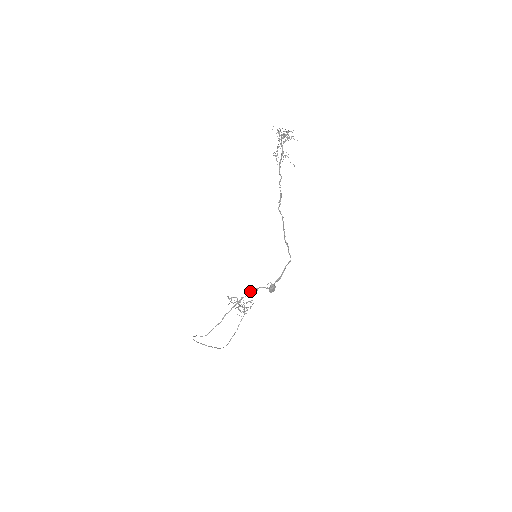
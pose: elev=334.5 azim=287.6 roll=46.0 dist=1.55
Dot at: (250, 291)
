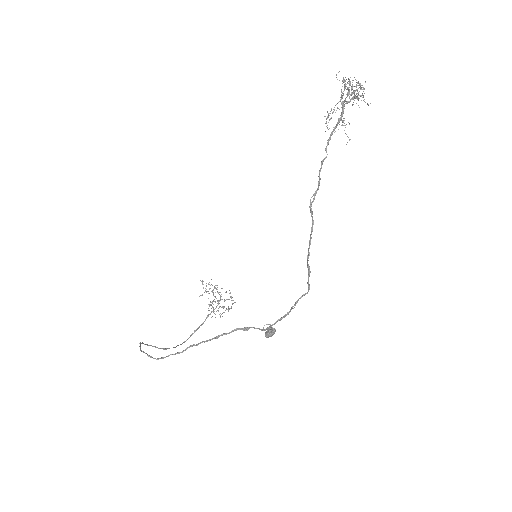
Dot at: (236, 329)
